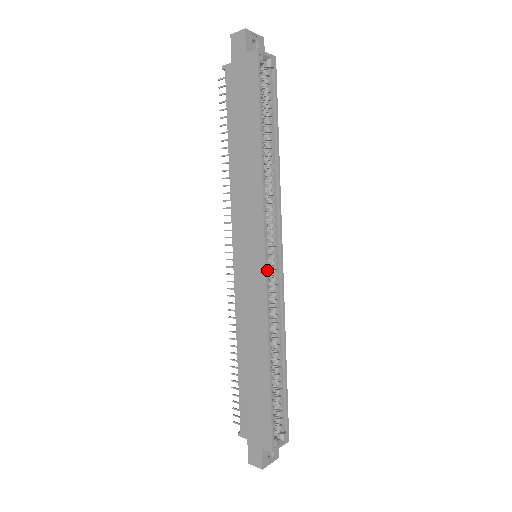
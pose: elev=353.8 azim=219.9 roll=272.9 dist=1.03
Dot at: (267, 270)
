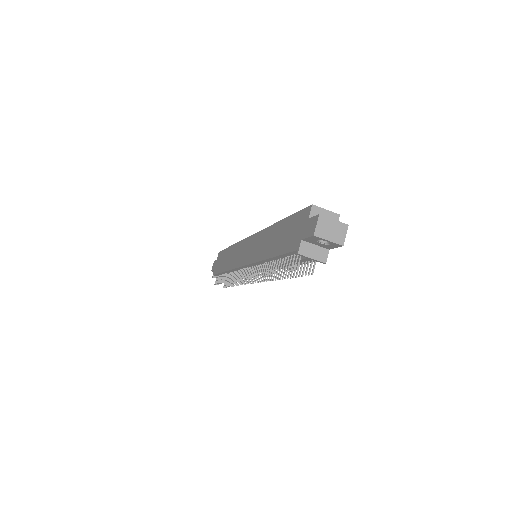
Dot at: occluded
